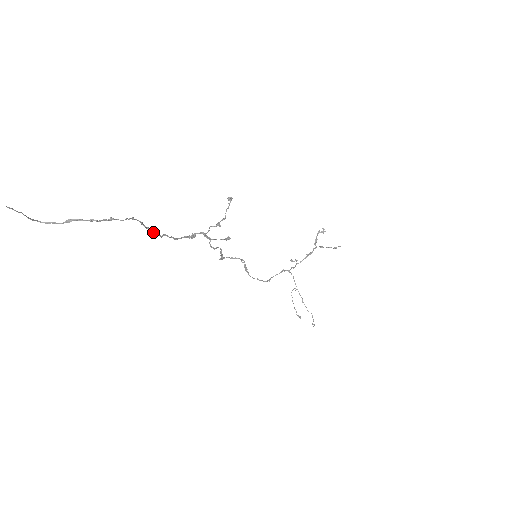
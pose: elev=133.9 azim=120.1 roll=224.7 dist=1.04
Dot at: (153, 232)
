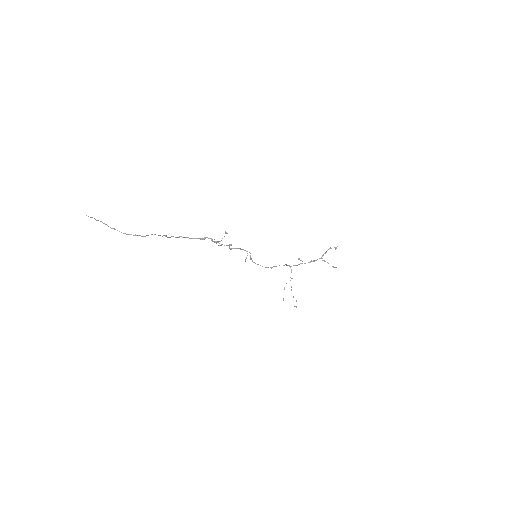
Dot at: (169, 237)
